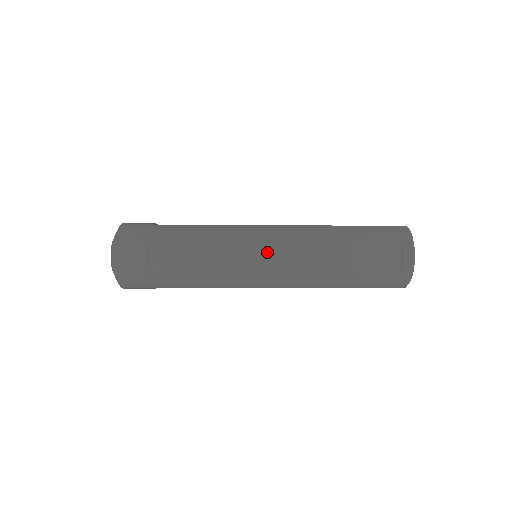
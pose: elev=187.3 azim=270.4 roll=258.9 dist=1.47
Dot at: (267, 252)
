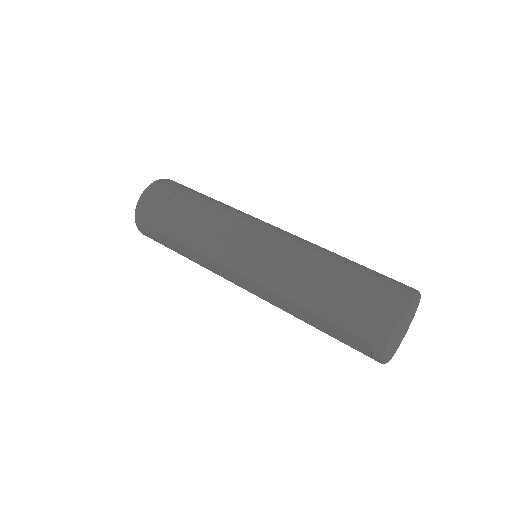
Dot at: (245, 281)
